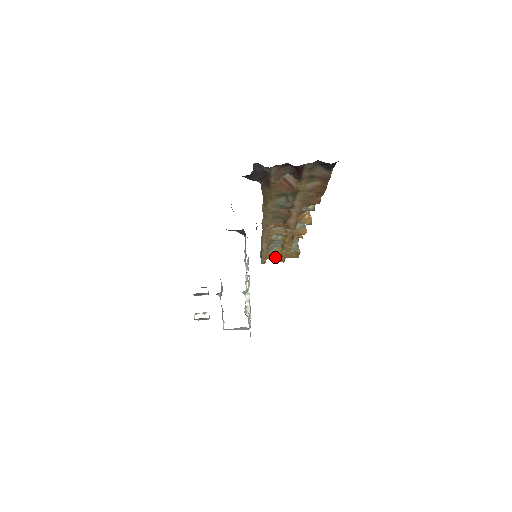
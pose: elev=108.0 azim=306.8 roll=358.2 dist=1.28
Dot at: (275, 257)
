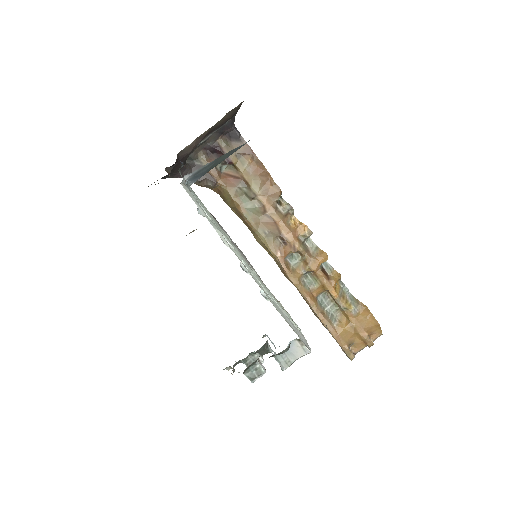
Dot at: (351, 334)
